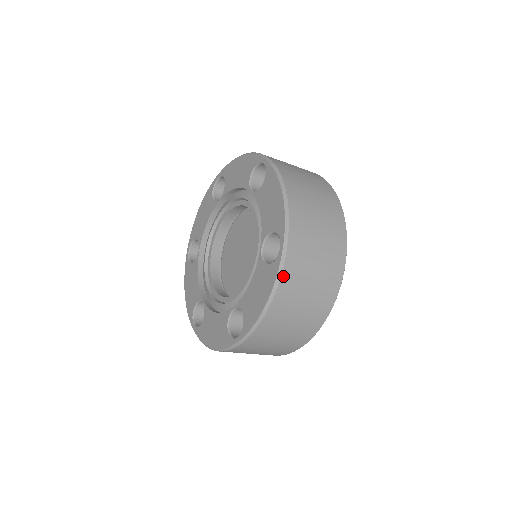
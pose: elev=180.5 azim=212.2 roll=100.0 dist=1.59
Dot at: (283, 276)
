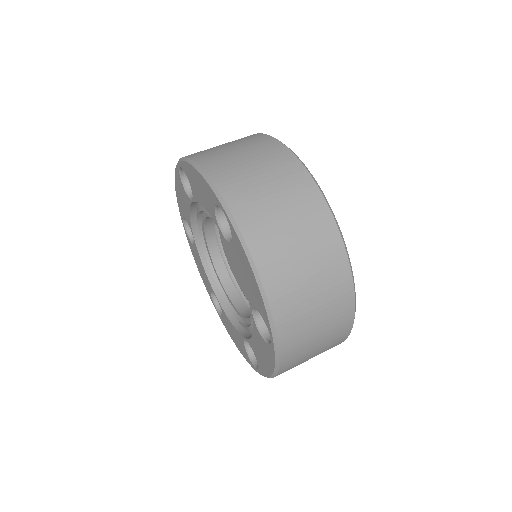
Dot at: (282, 360)
